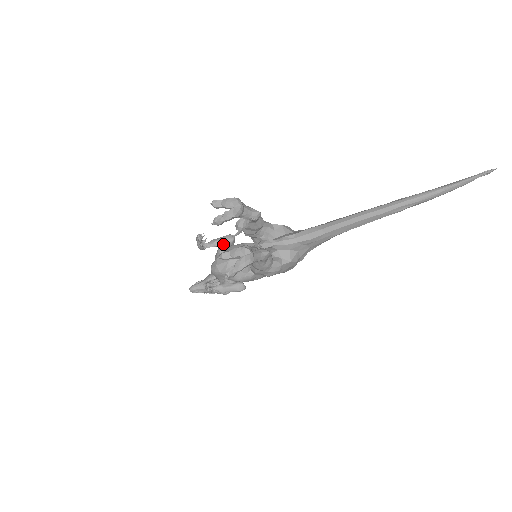
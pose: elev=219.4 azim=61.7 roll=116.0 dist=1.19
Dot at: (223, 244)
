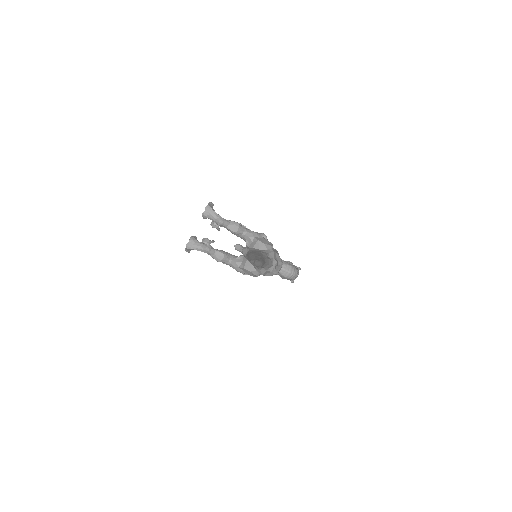
Dot at: occluded
